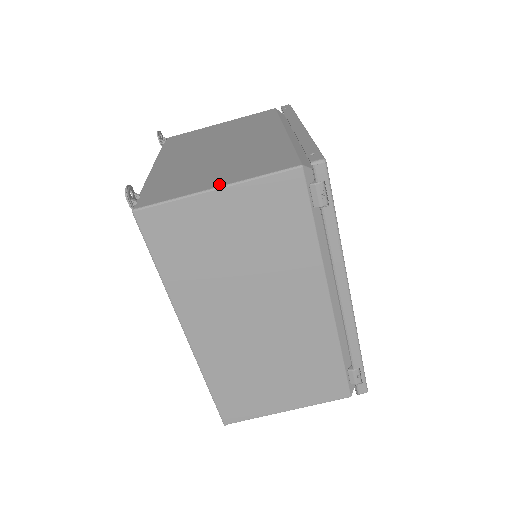
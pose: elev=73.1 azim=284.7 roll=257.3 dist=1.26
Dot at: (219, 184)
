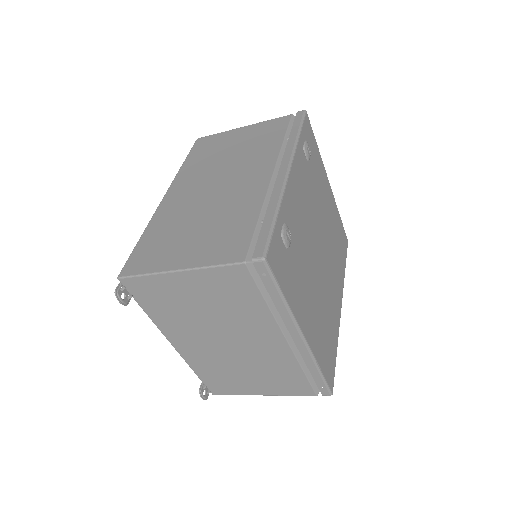
Dot at: (263, 394)
